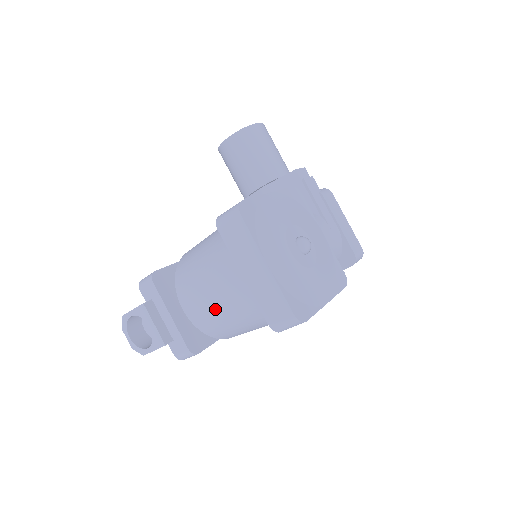
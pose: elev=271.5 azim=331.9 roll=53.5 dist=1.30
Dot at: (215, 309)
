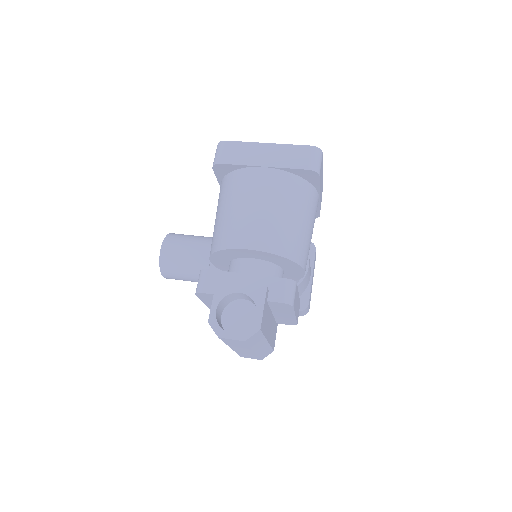
Dot at: (270, 215)
